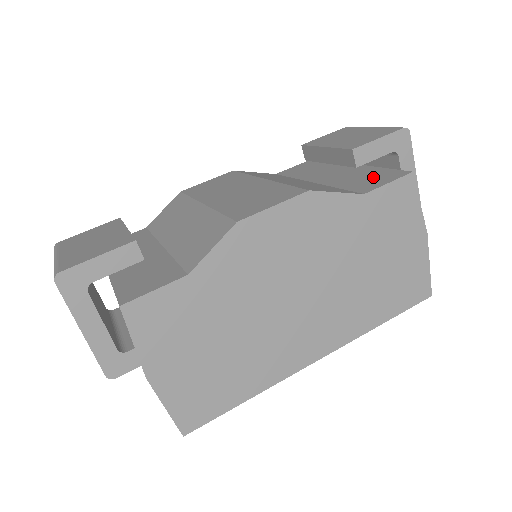
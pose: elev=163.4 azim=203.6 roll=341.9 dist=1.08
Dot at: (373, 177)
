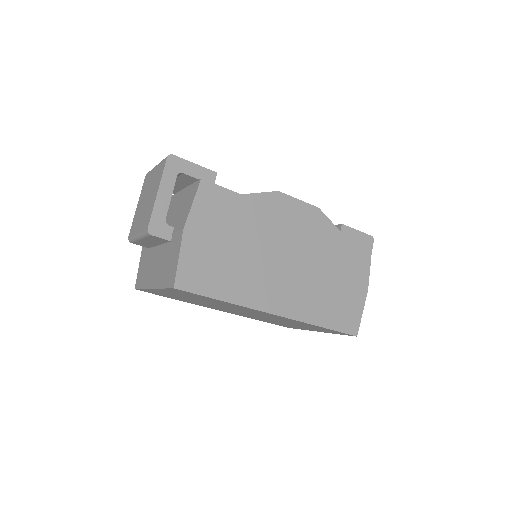
Dot at: occluded
